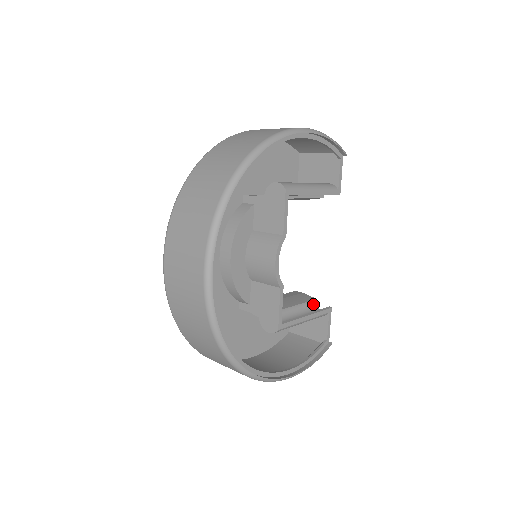
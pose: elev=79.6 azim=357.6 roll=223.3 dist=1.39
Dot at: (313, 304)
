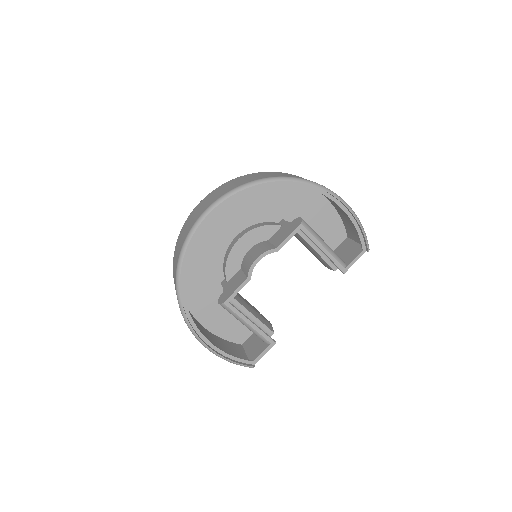
Dot at: (269, 333)
